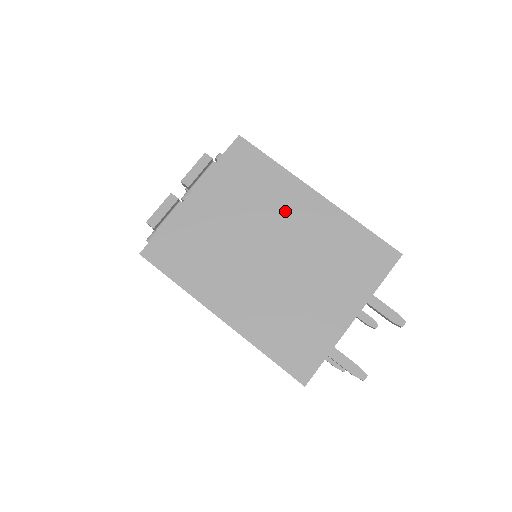
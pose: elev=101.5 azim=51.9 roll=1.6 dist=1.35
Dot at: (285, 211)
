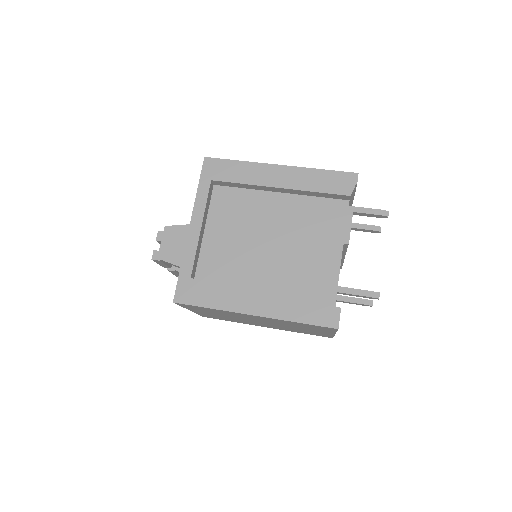
Dot at: occluded
